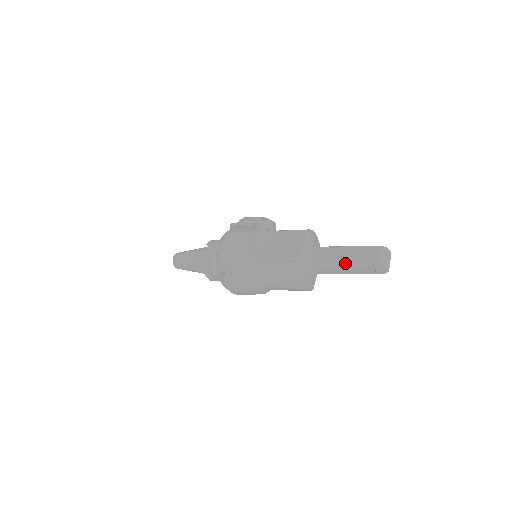
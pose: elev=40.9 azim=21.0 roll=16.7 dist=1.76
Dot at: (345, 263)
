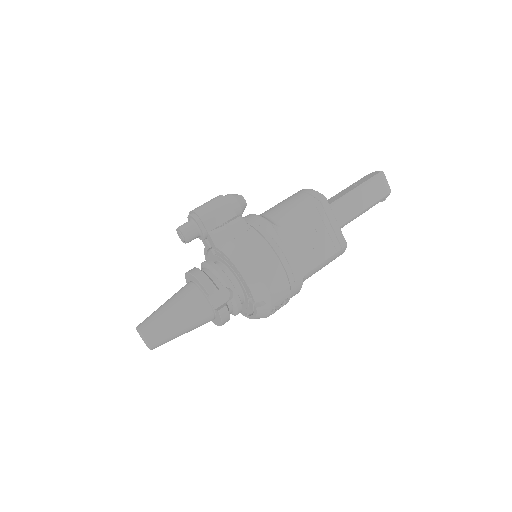
Dot at: (365, 211)
